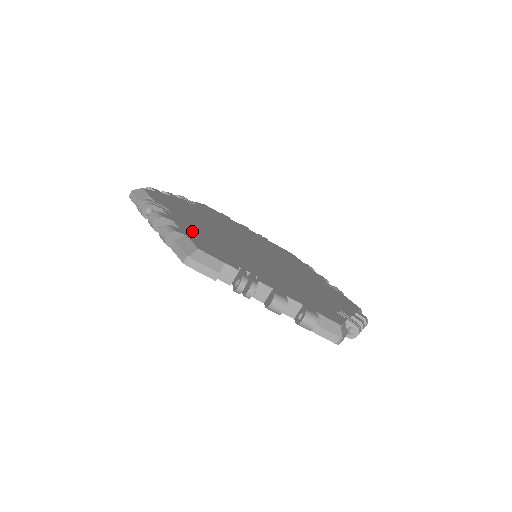
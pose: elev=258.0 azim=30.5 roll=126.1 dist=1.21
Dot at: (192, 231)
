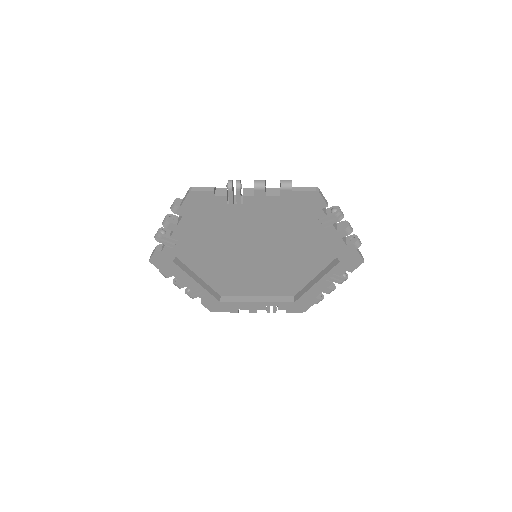
Dot at: occluded
